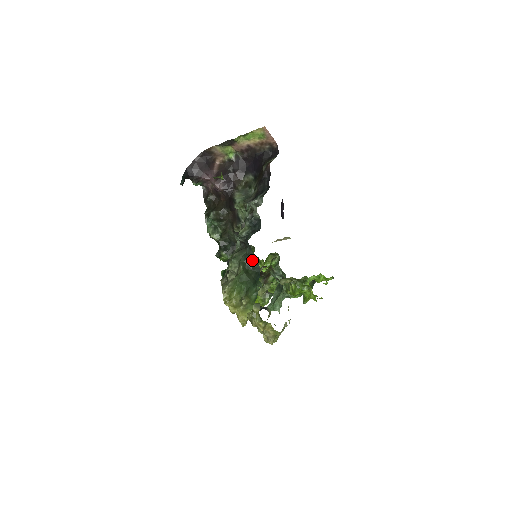
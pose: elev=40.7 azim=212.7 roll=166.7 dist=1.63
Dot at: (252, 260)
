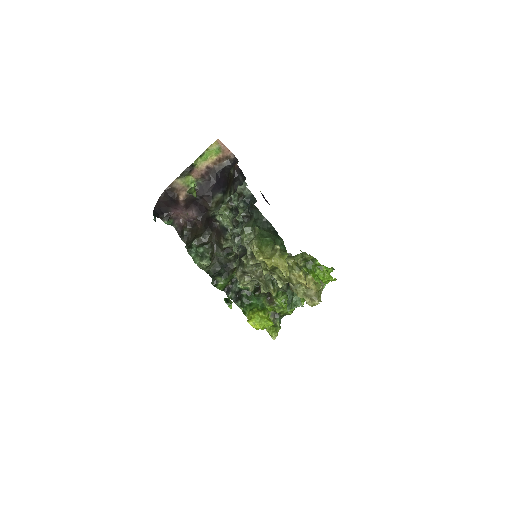
Dot at: (264, 221)
